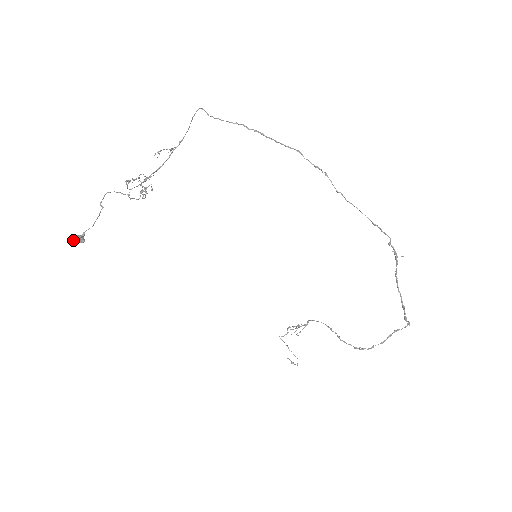
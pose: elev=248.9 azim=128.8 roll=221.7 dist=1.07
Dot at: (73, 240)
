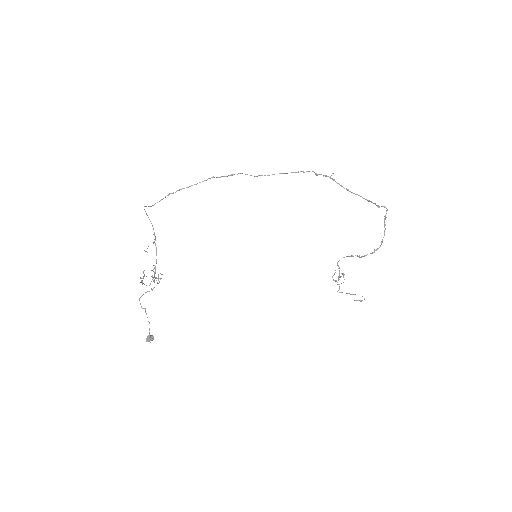
Dot at: occluded
